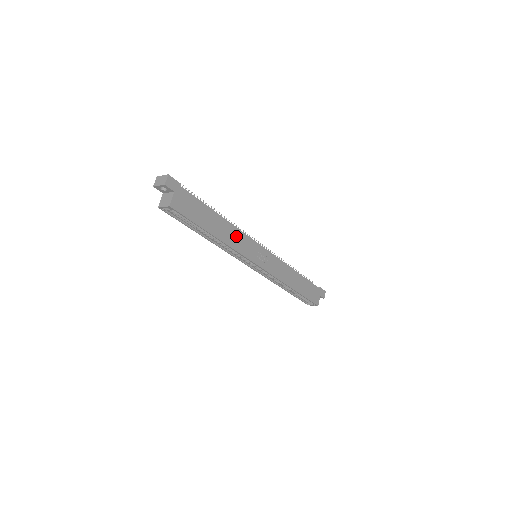
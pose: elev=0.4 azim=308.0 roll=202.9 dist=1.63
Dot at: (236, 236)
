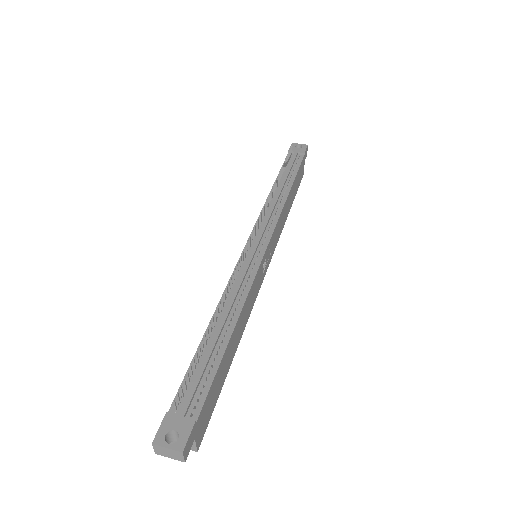
Dot at: (247, 305)
